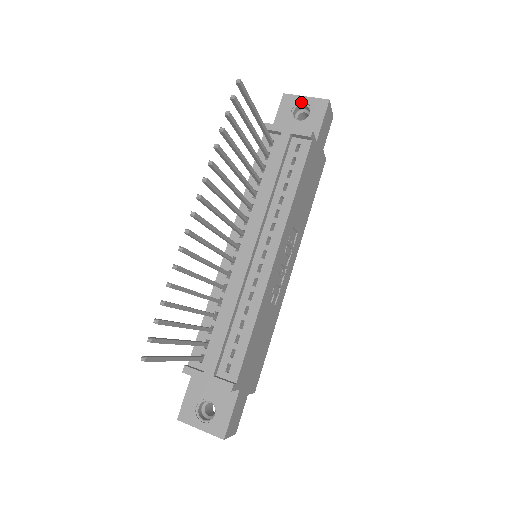
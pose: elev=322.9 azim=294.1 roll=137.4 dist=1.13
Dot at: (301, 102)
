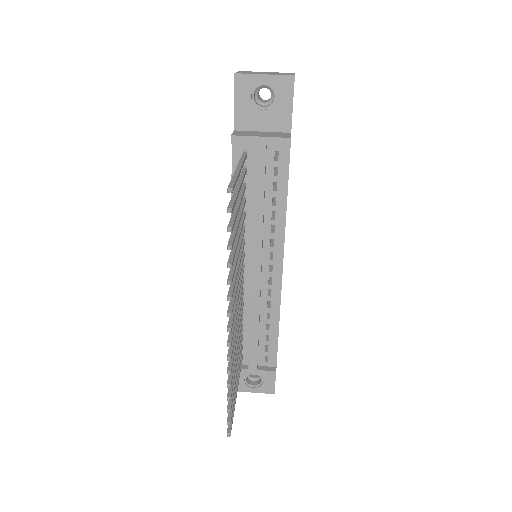
Dot at: (260, 83)
